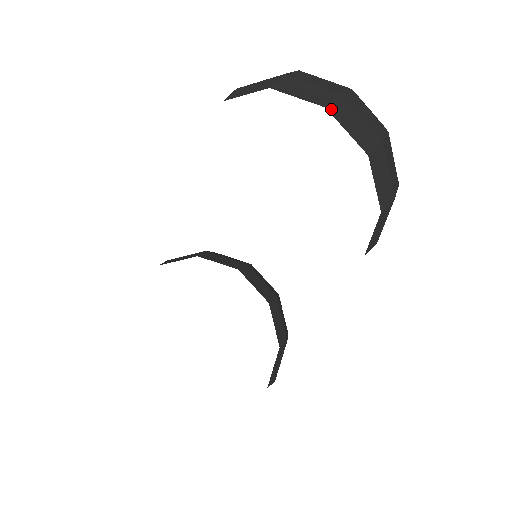
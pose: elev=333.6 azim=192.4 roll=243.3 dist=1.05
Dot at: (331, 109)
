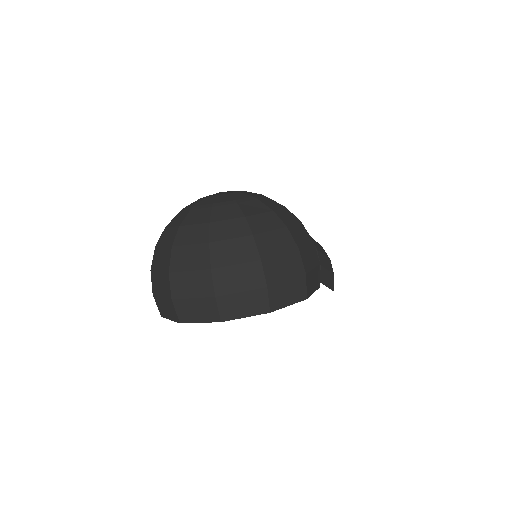
Dot at: (224, 318)
